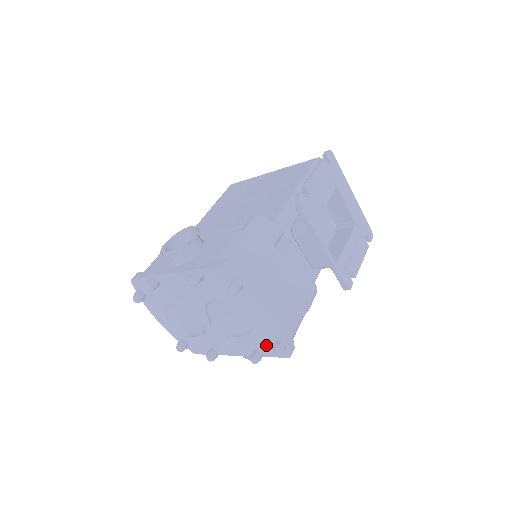
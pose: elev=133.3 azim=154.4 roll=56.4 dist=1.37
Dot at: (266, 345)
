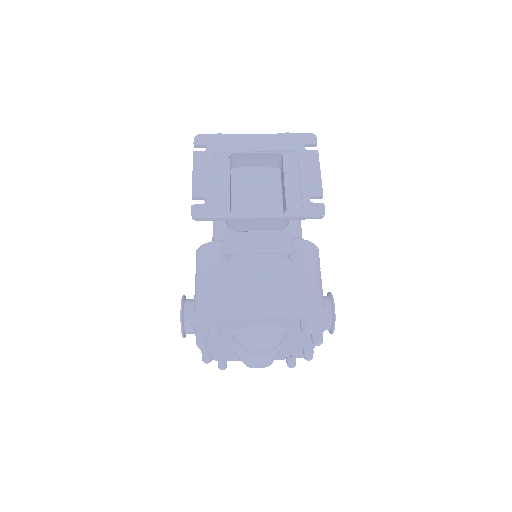
Dot at: occluded
